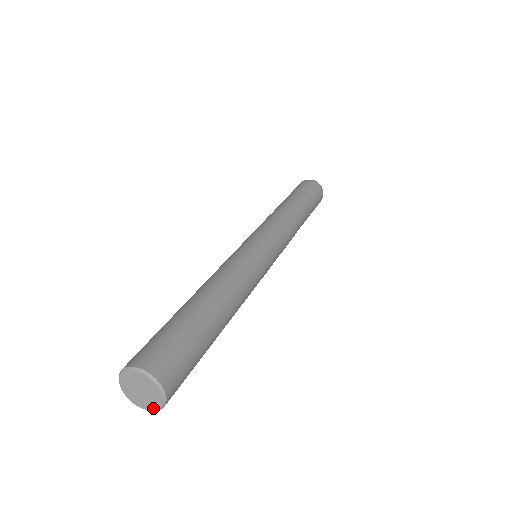
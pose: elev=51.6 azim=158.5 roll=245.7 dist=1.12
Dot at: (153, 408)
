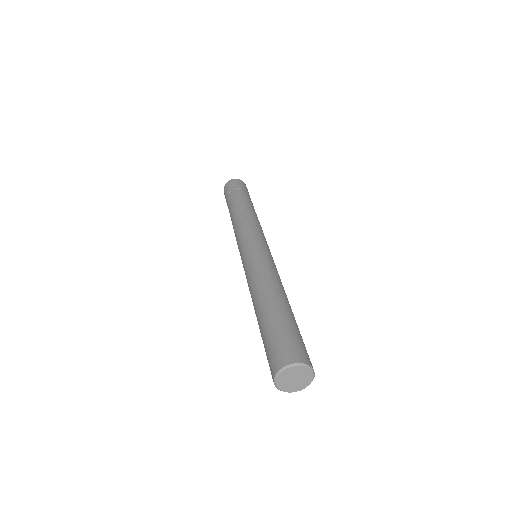
Dot at: (292, 391)
